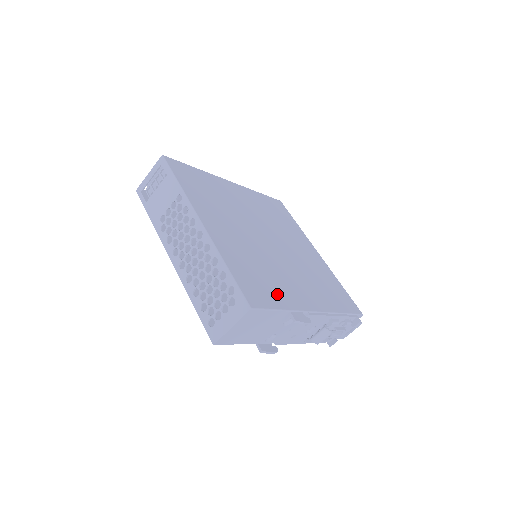
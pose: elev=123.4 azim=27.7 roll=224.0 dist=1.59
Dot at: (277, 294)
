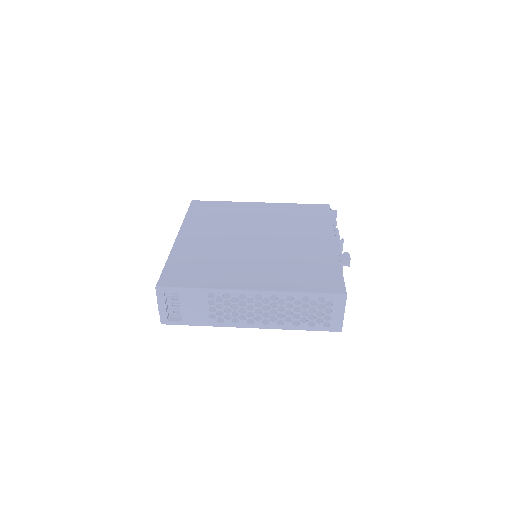
Dot at: (324, 266)
